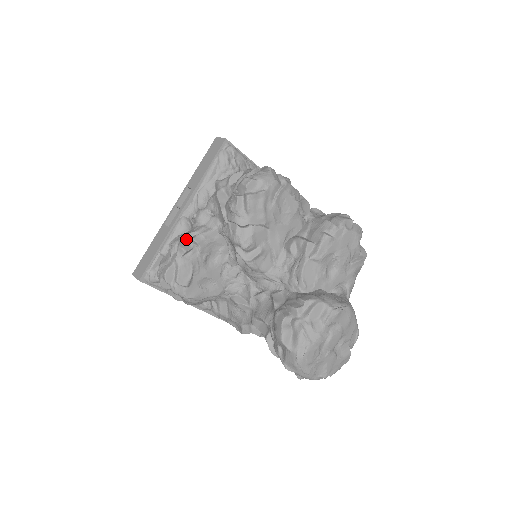
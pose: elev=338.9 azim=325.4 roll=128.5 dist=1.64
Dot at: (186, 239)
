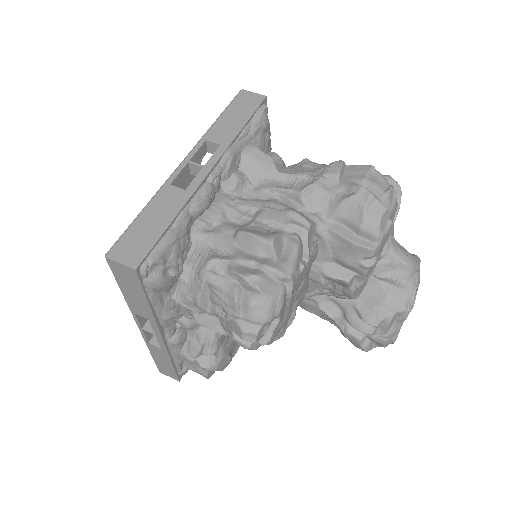
Dot at: (200, 355)
